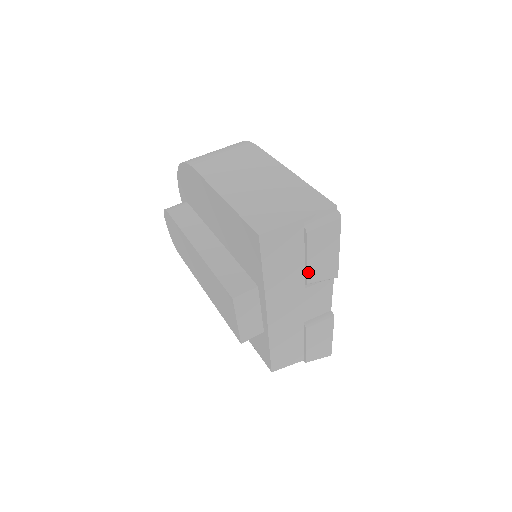
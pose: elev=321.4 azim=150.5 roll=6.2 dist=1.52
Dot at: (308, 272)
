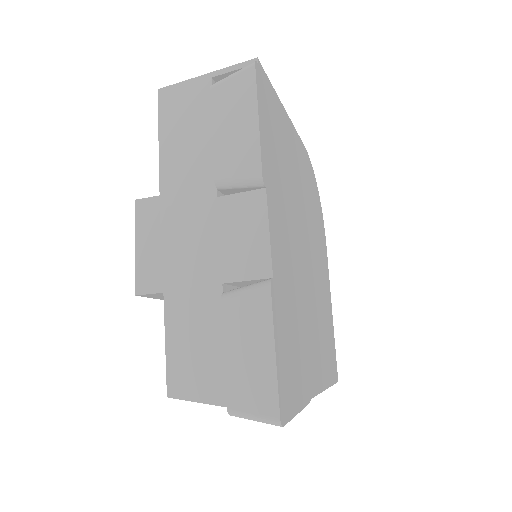
Dot at: (215, 158)
